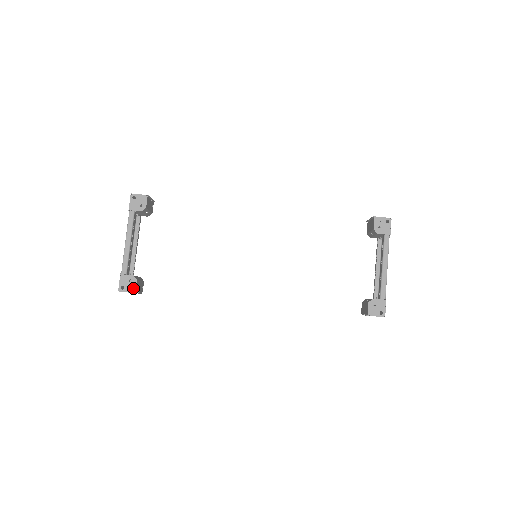
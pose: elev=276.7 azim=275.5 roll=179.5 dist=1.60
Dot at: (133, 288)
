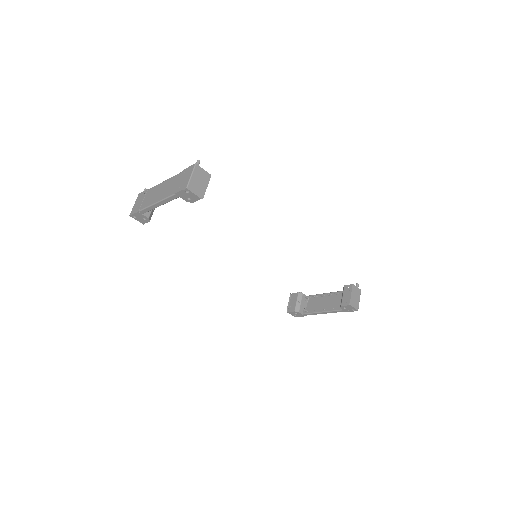
Dot at: (143, 222)
